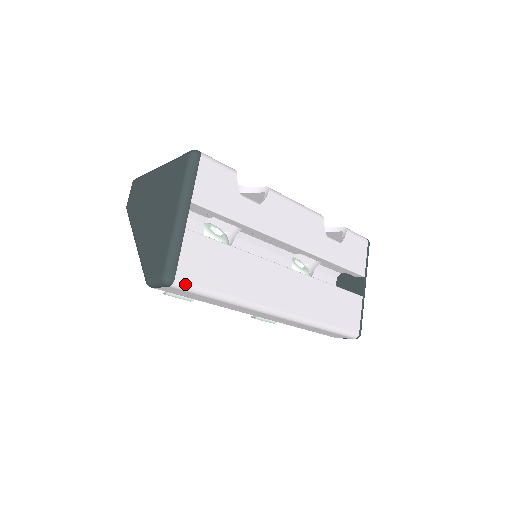
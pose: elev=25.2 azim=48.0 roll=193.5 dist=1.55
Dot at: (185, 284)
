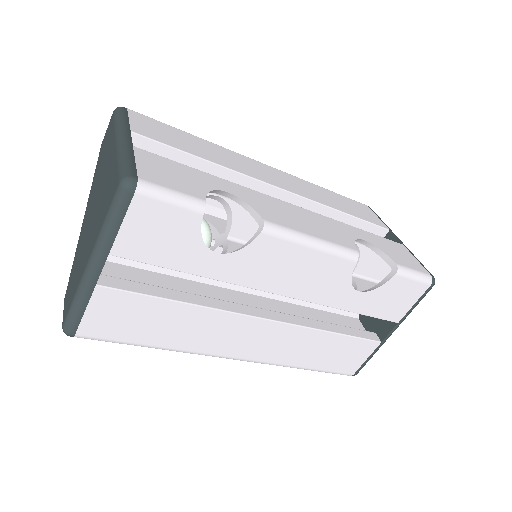
Dot at: (91, 338)
